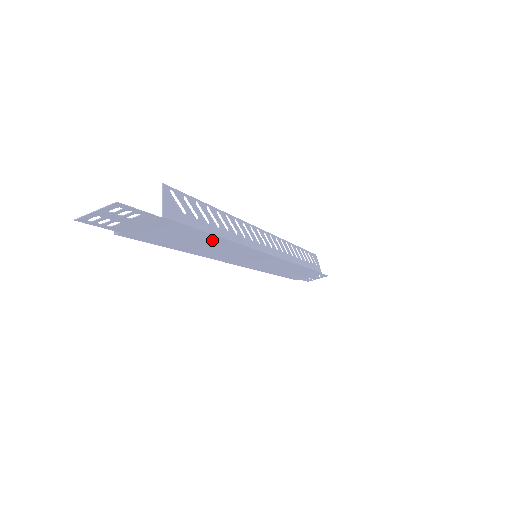
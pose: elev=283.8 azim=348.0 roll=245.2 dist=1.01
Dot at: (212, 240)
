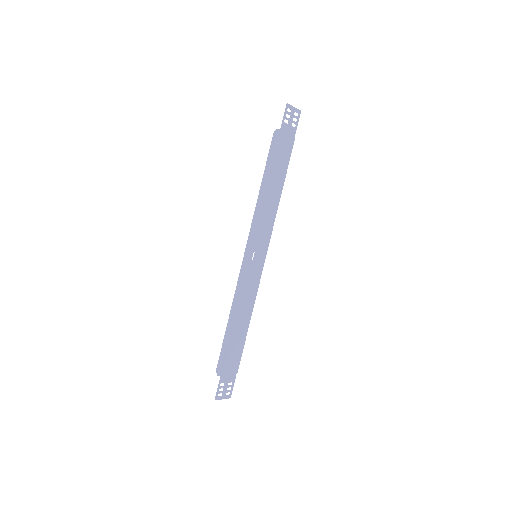
Dot at: (279, 188)
